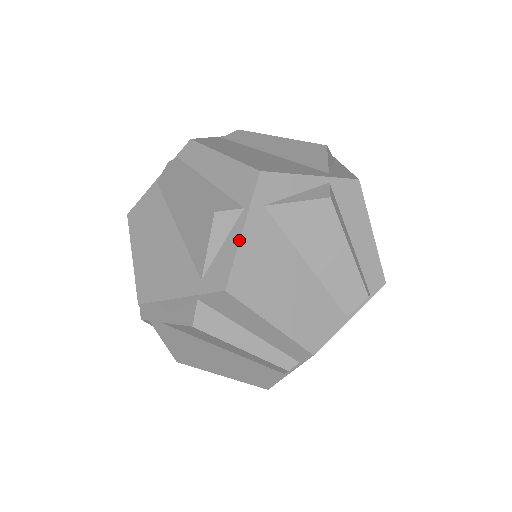
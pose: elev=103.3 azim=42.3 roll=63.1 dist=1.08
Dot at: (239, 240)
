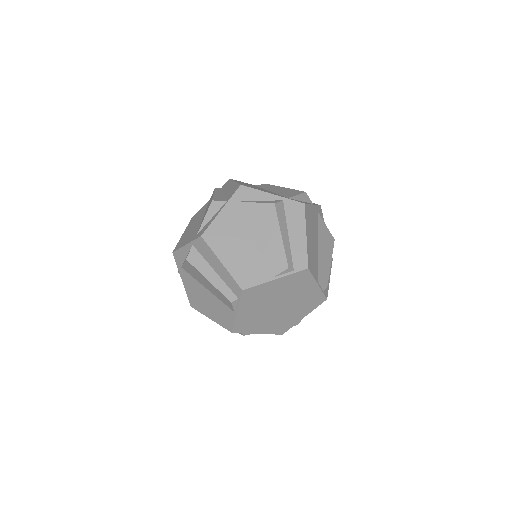
Dot at: (311, 204)
